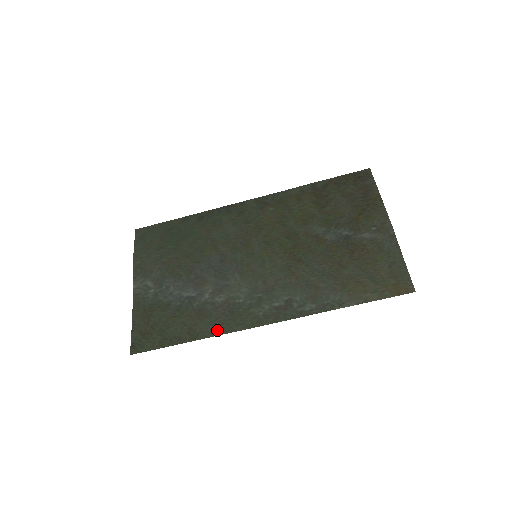
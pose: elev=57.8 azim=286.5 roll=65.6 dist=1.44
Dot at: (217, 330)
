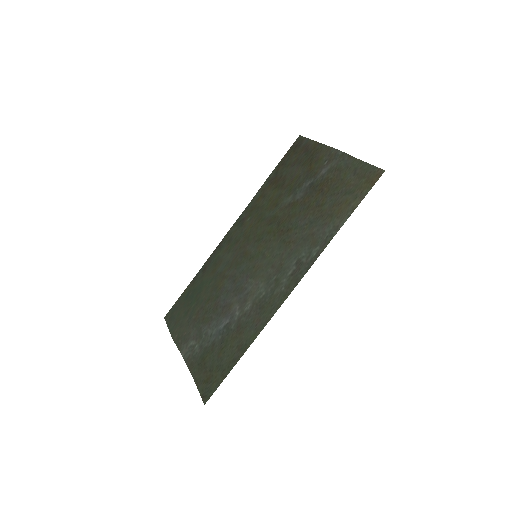
Dot at: (258, 329)
